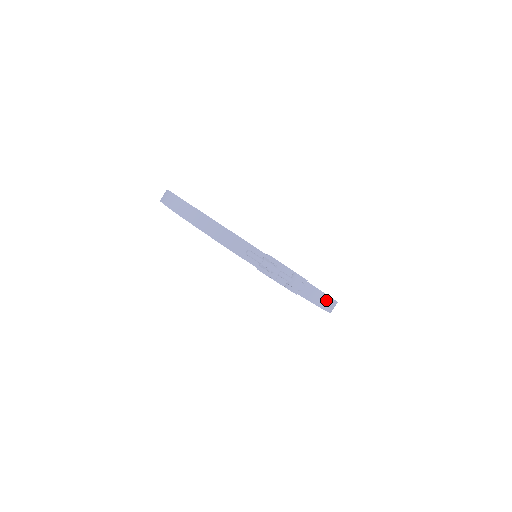
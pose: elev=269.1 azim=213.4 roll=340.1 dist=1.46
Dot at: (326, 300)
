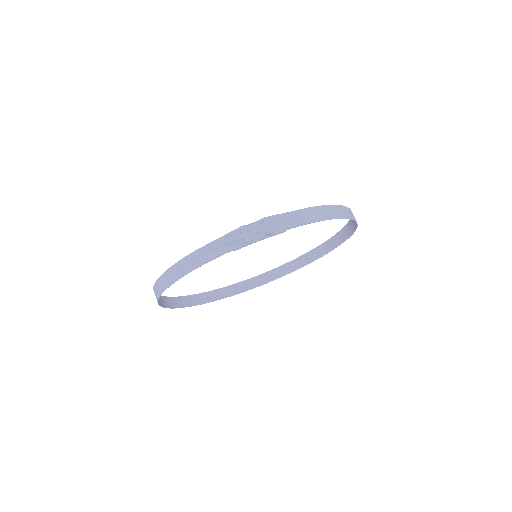
Dot at: (319, 211)
